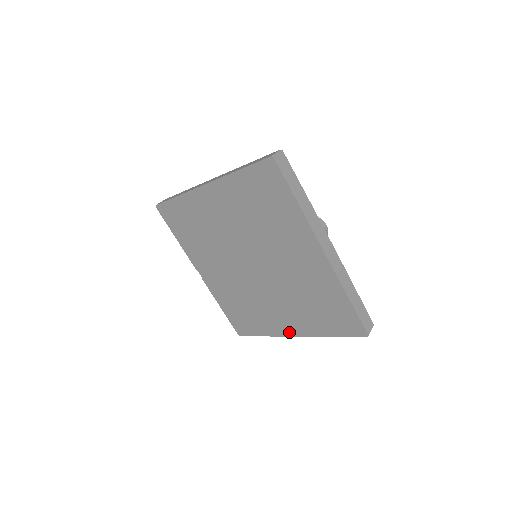
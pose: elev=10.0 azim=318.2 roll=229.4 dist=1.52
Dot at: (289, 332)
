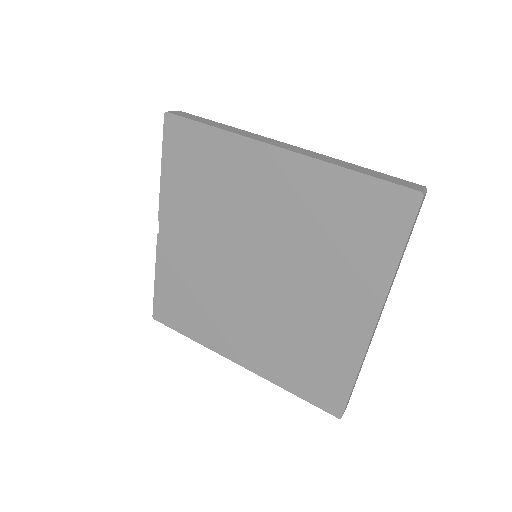
Dot at: (235, 356)
